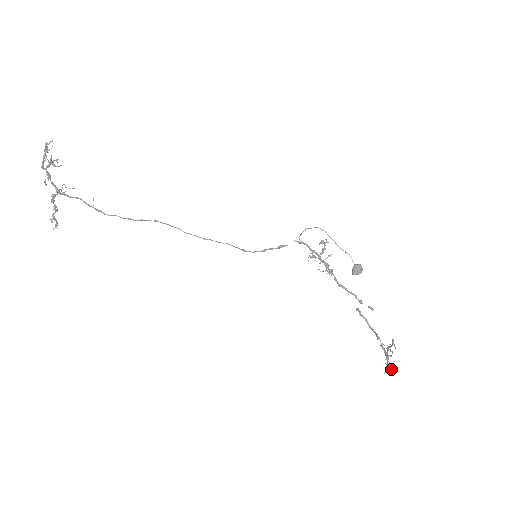
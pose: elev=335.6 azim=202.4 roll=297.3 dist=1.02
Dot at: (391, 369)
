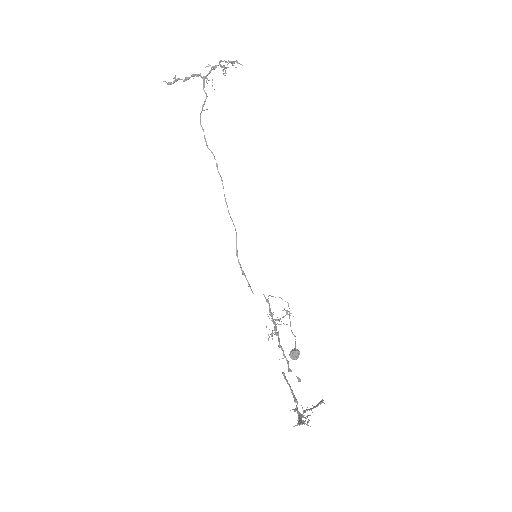
Dot at: occluded
